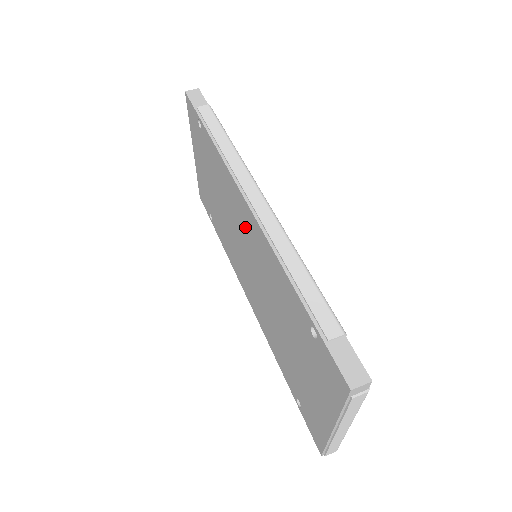
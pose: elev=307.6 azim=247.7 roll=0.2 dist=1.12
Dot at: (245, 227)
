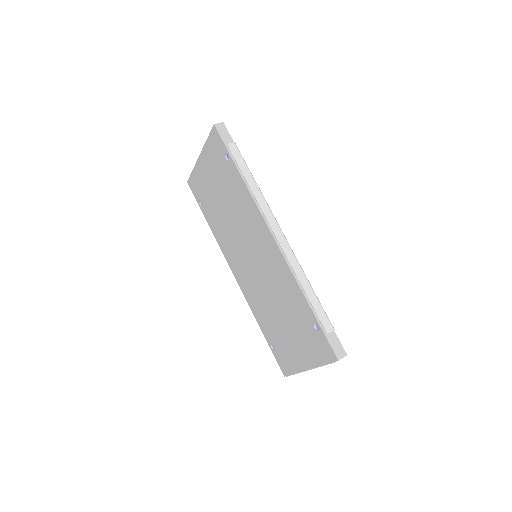
Dot at: (261, 245)
